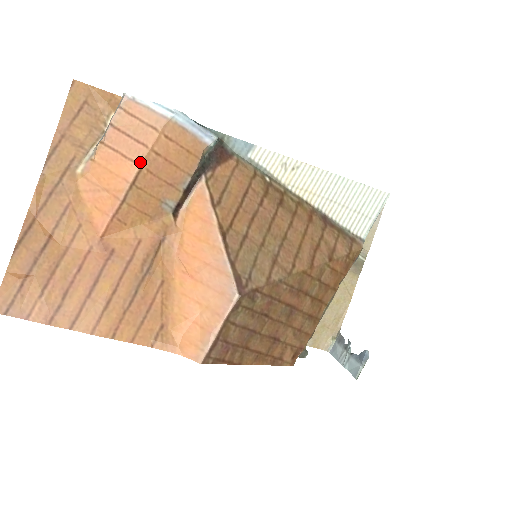
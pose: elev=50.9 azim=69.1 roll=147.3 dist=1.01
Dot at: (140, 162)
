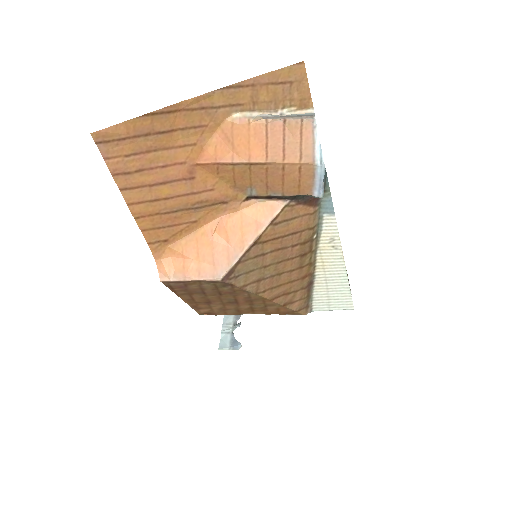
Dot at: (269, 161)
